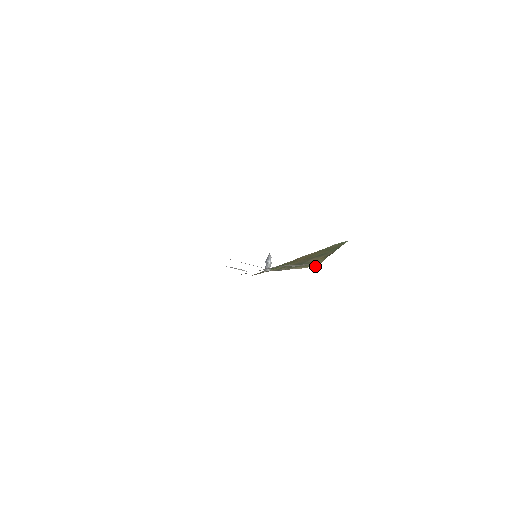
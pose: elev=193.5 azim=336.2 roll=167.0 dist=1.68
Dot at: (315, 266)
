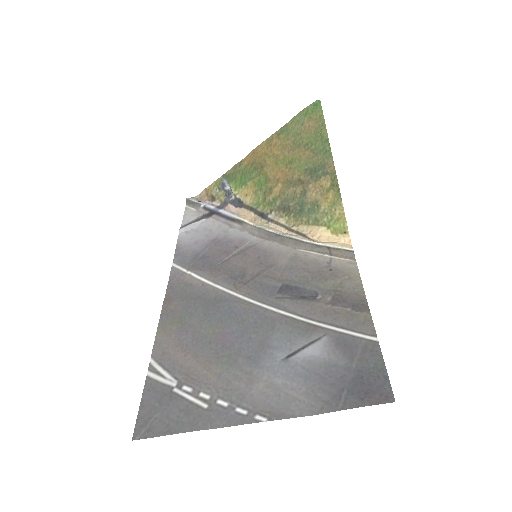
Dot at: (347, 235)
